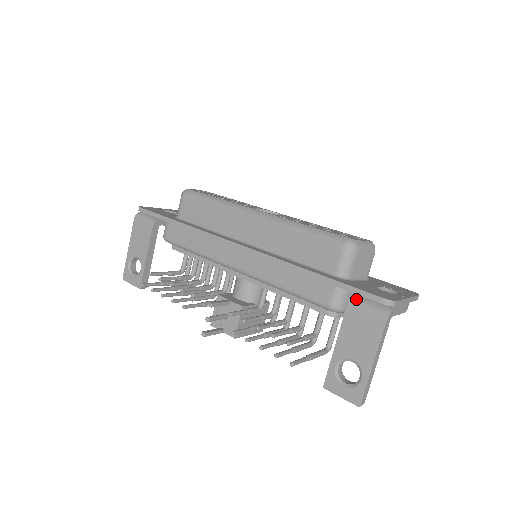
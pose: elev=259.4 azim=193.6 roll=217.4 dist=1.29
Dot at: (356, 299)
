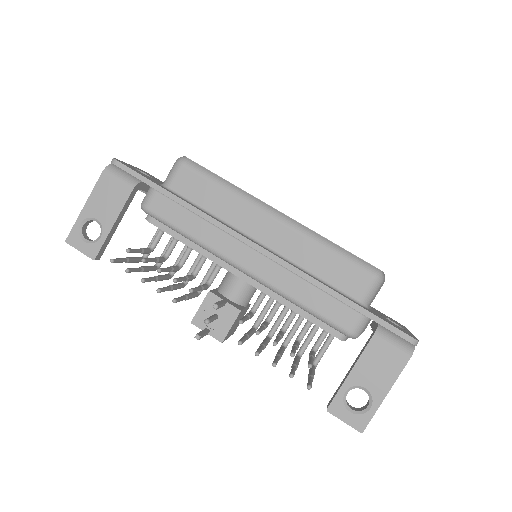
Dot at: (382, 332)
